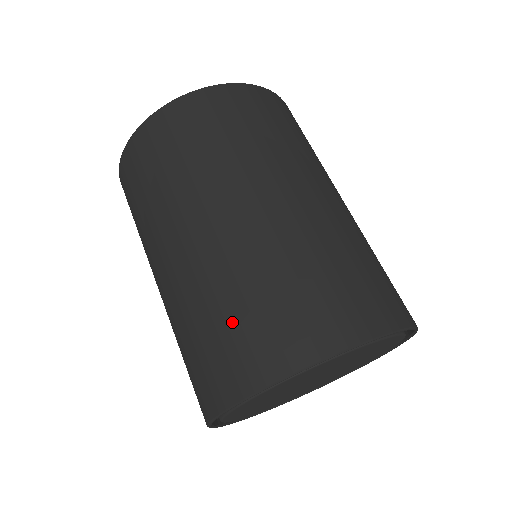
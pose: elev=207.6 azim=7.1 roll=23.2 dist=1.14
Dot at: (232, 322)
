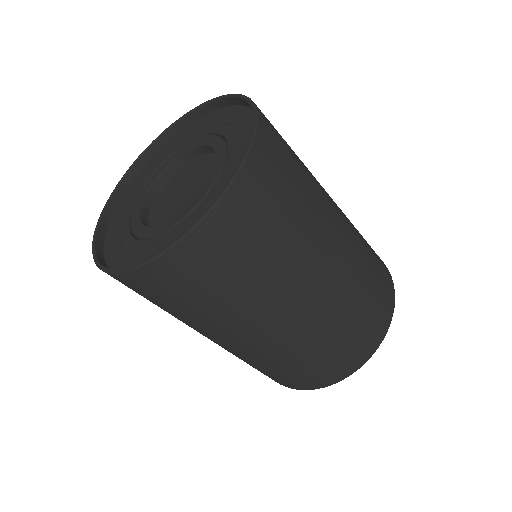
Dot at: (337, 347)
